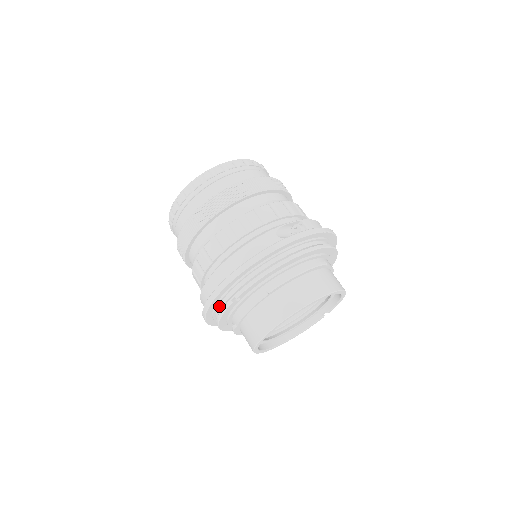
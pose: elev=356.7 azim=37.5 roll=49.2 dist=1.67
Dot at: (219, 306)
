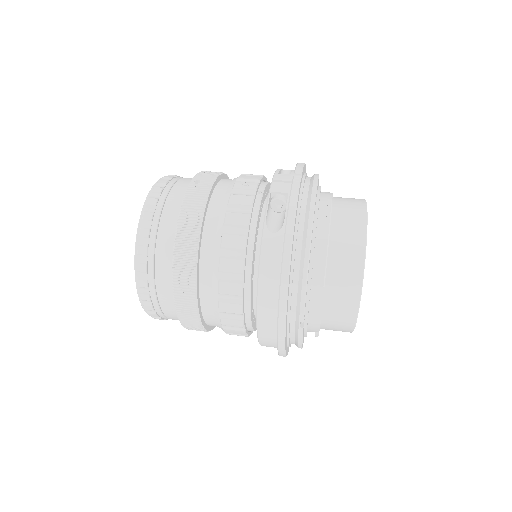
Dot at: (290, 339)
